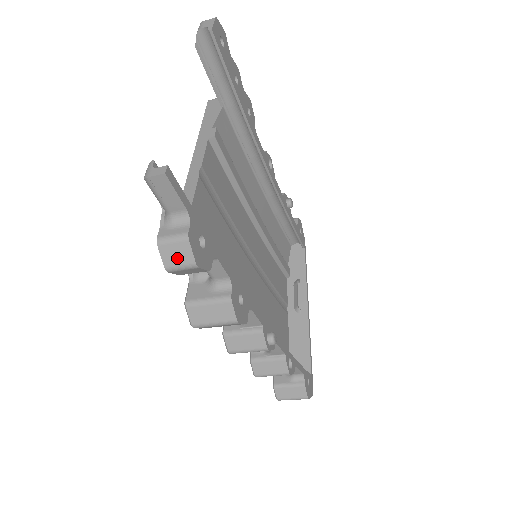
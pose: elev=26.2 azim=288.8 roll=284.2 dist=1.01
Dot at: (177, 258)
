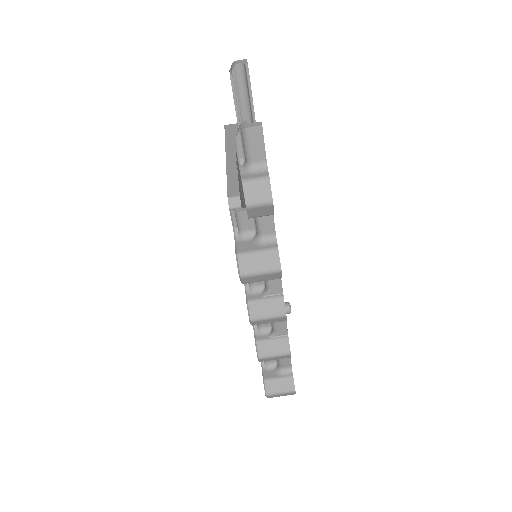
Dot at: (258, 195)
